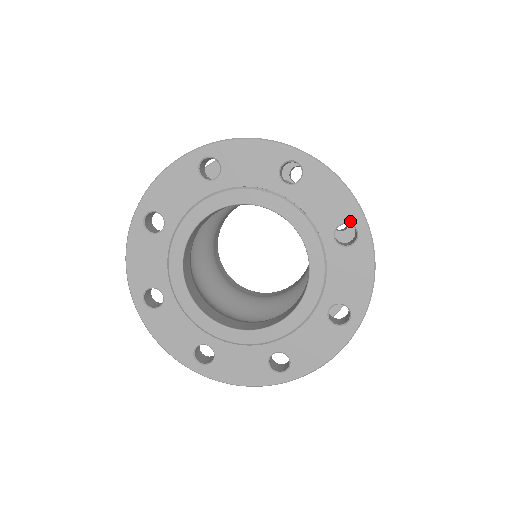
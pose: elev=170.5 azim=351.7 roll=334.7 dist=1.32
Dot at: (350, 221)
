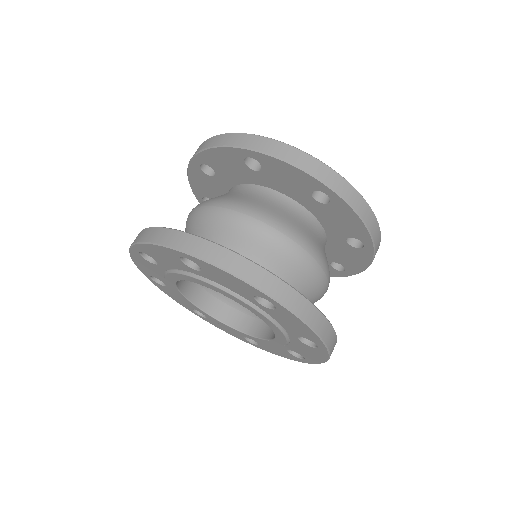
Dot at: (306, 358)
